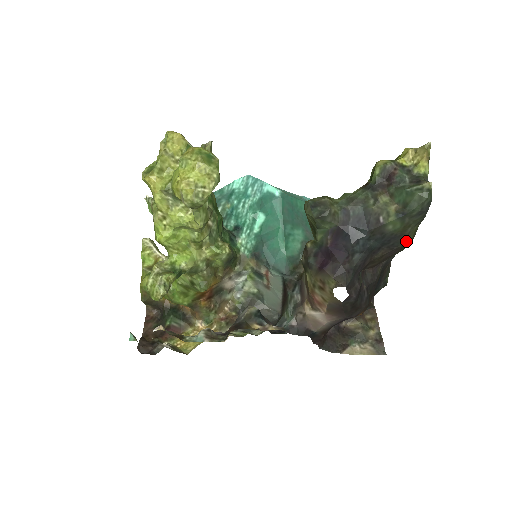
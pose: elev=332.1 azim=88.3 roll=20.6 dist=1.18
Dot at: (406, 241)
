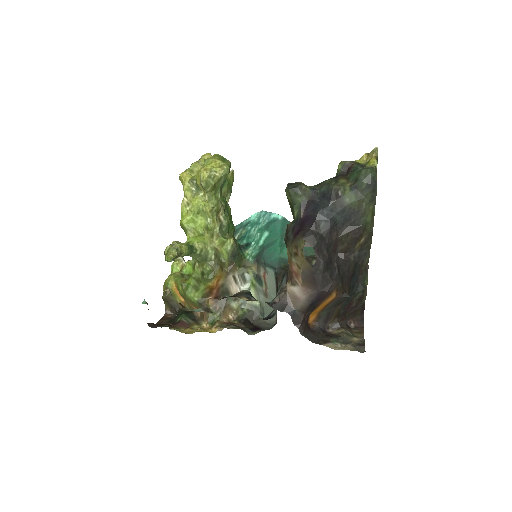
Dot at: (366, 221)
